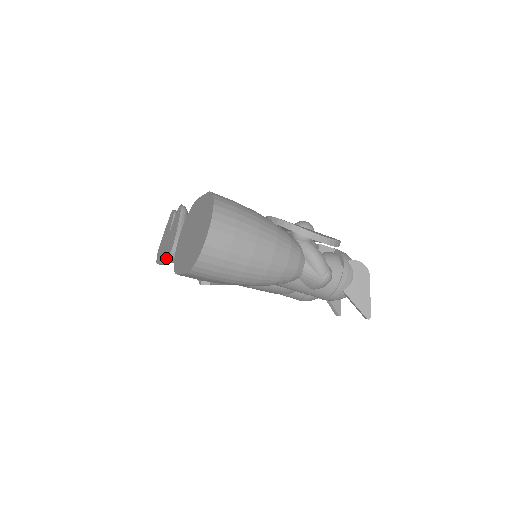
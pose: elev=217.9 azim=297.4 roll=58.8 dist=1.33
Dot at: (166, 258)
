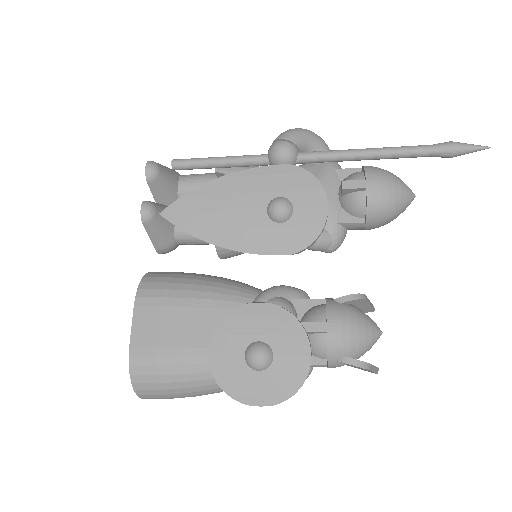
Dot at: occluded
